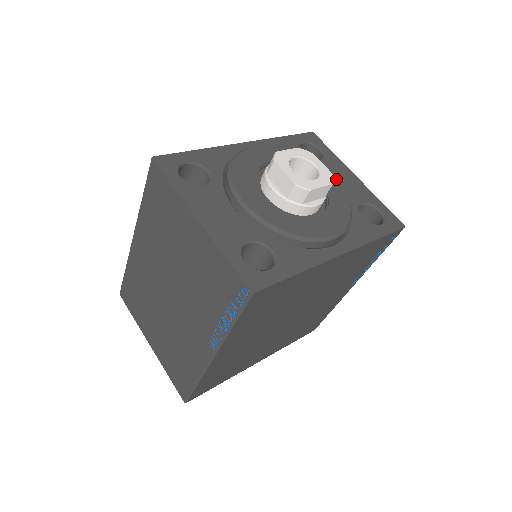
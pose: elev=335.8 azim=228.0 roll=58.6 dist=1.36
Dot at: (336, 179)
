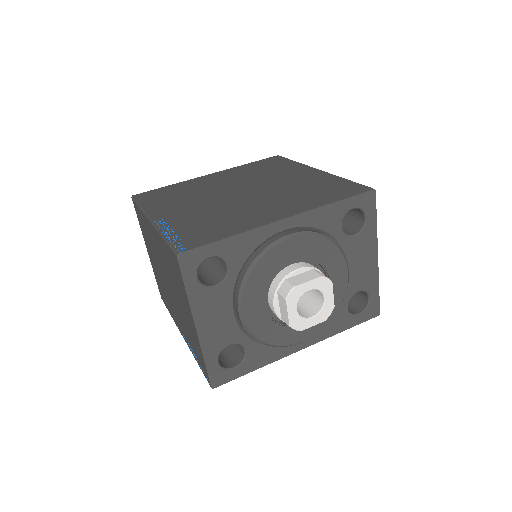
Dot at: (354, 263)
